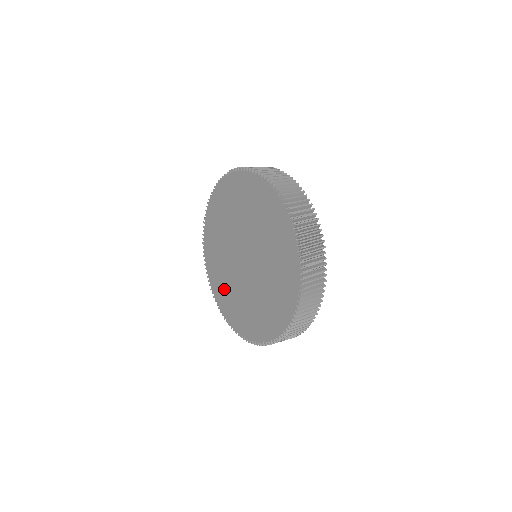
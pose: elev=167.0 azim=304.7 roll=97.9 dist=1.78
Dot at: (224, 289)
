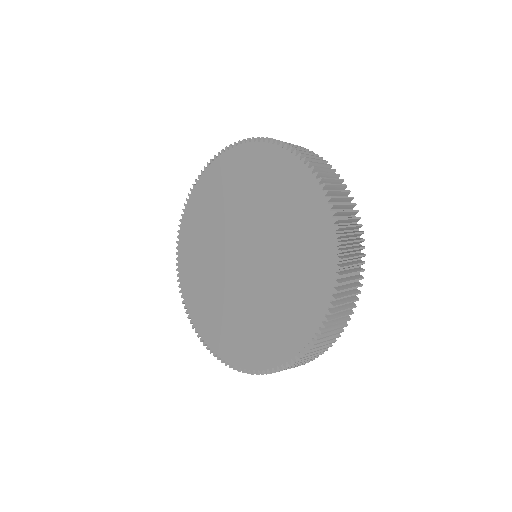
Dot at: (195, 259)
